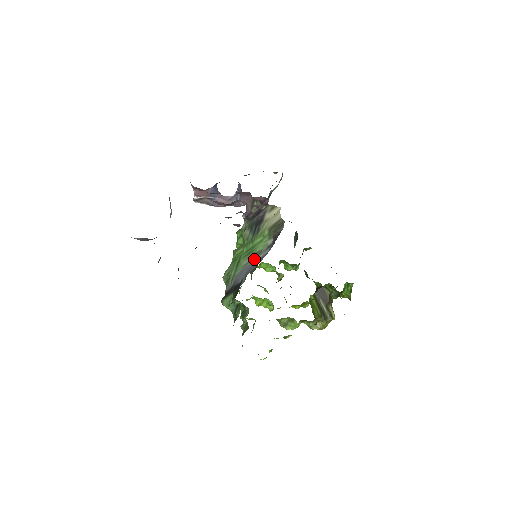
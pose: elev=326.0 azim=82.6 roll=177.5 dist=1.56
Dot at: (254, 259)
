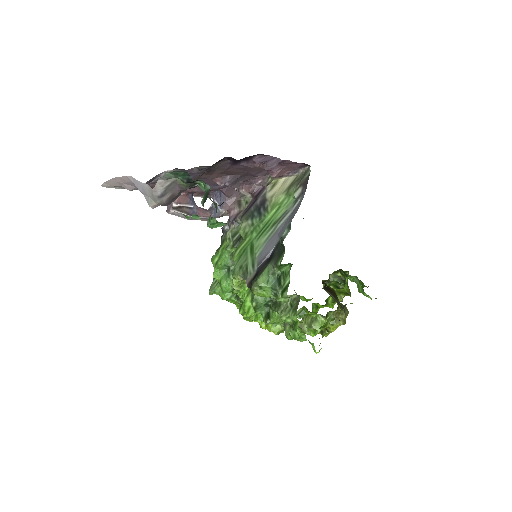
Dot at: (281, 222)
